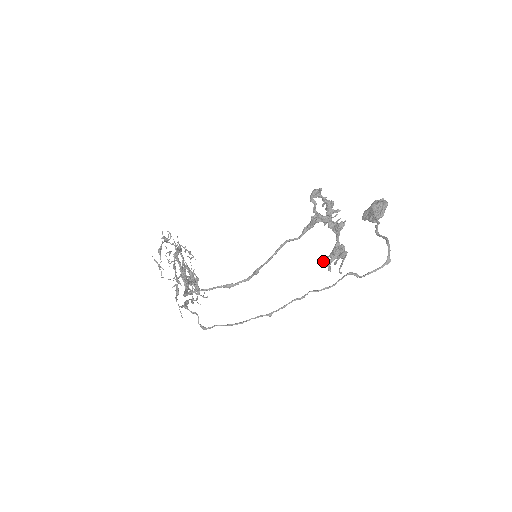
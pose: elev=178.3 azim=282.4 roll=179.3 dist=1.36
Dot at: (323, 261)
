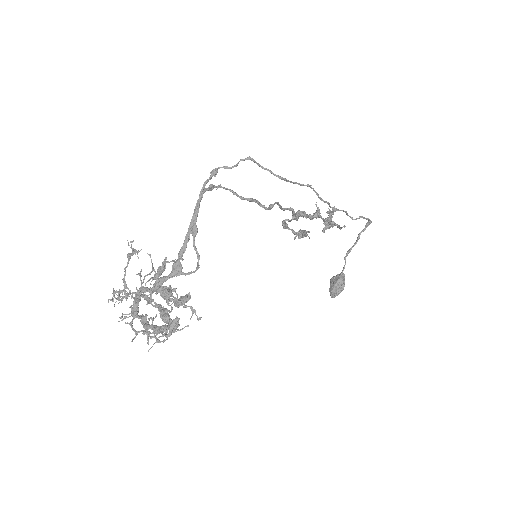
Dot at: (323, 228)
